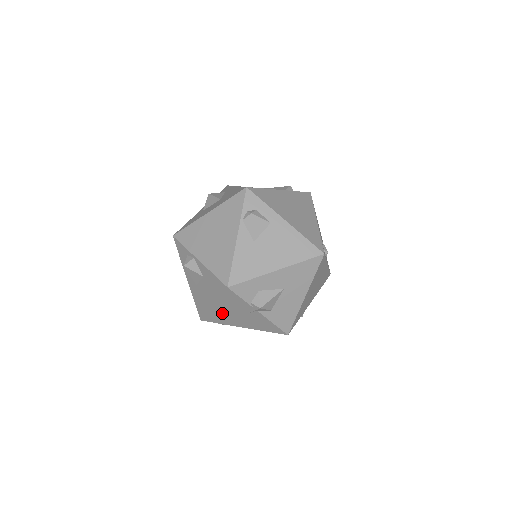
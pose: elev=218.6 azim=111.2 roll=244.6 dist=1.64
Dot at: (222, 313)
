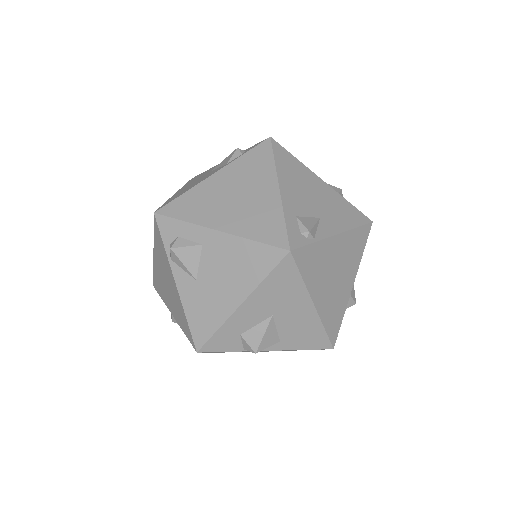
Dot at: occluded
